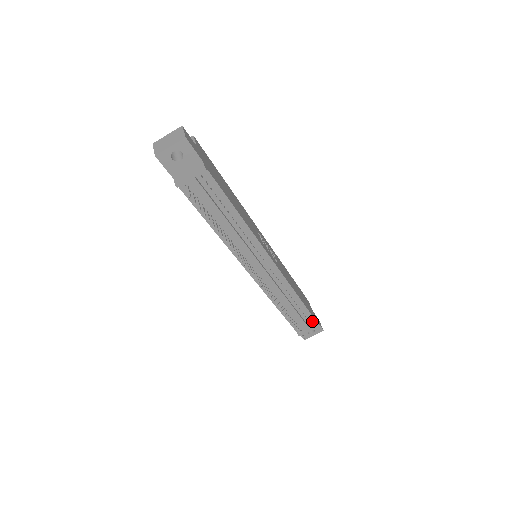
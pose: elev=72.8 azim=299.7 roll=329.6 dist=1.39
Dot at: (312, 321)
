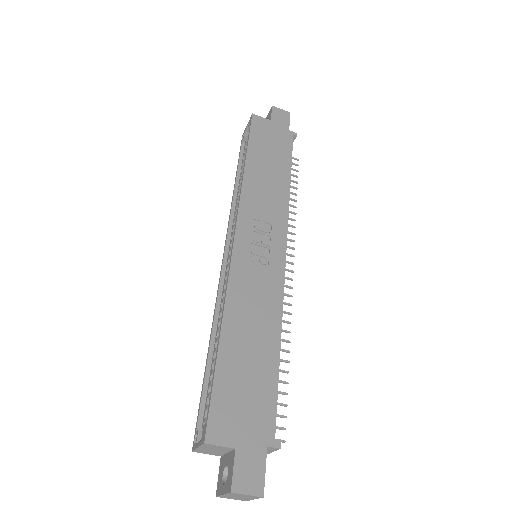
Dot at: occluded
